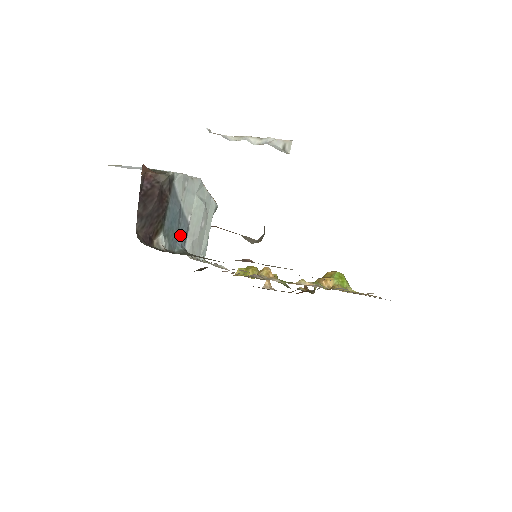
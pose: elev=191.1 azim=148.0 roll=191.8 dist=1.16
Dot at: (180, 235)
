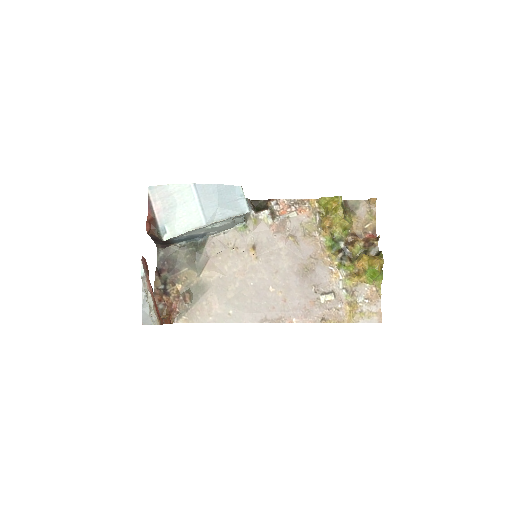
Dot at: (196, 237)
